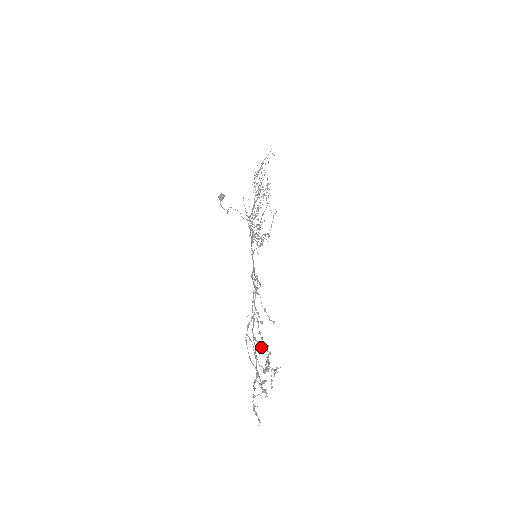
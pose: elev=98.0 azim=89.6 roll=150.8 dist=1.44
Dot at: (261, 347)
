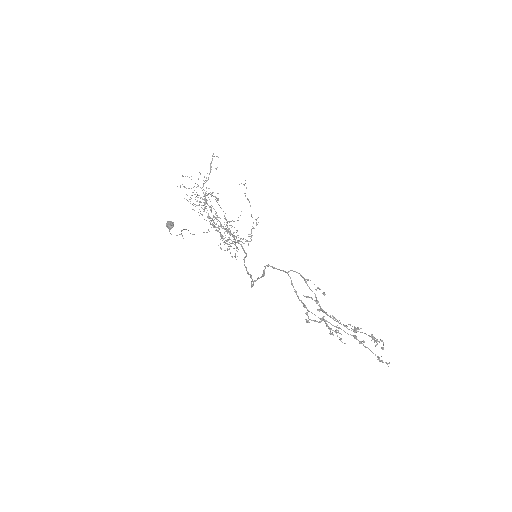
Dot at: (319, 322)
